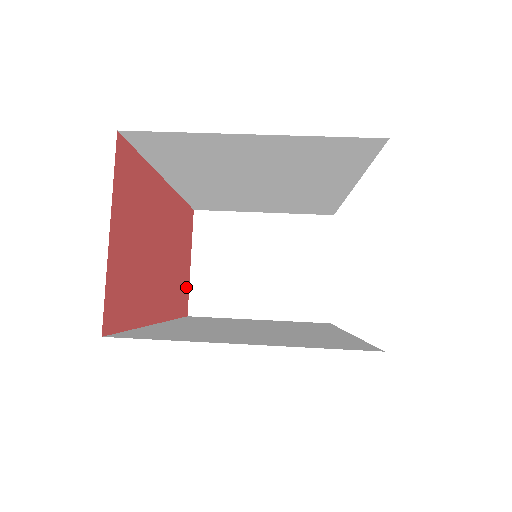
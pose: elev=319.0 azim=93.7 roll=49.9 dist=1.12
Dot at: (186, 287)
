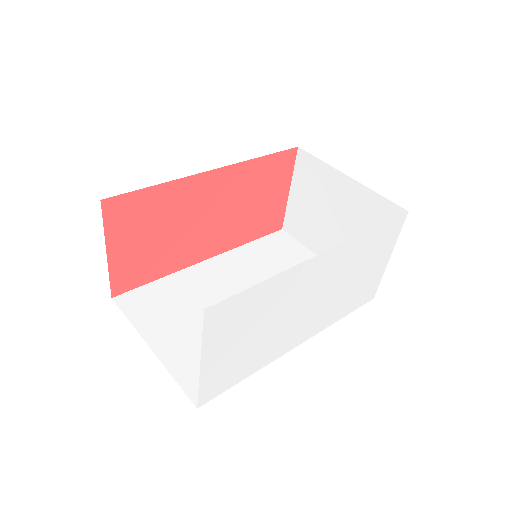
Dot at: (277, 212)
